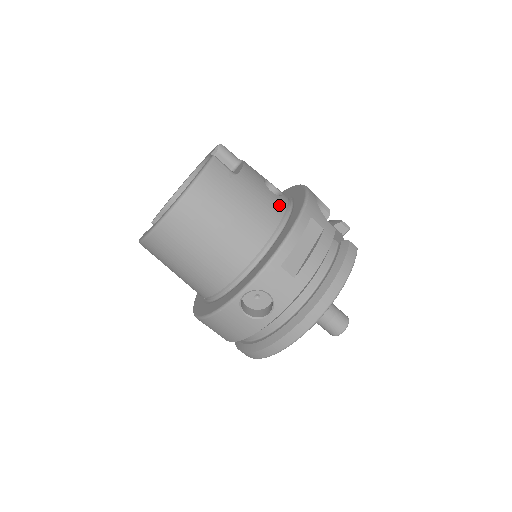
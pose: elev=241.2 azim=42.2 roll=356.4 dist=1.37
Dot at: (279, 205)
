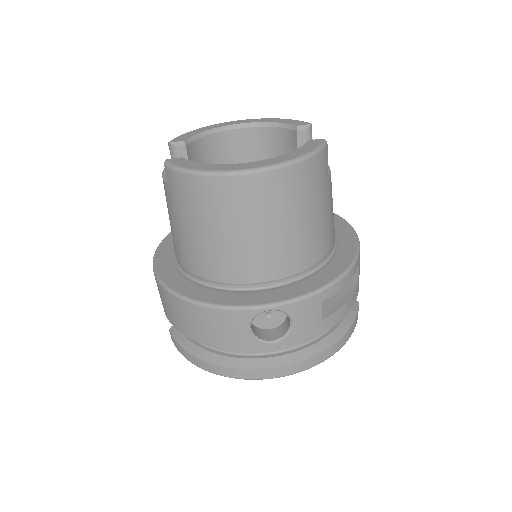
Dot at: (334, 231)
